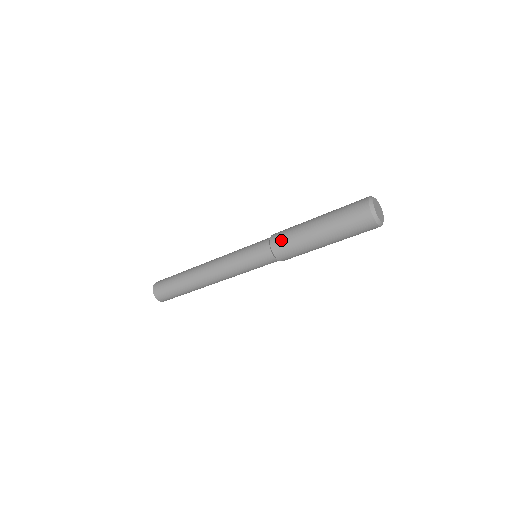
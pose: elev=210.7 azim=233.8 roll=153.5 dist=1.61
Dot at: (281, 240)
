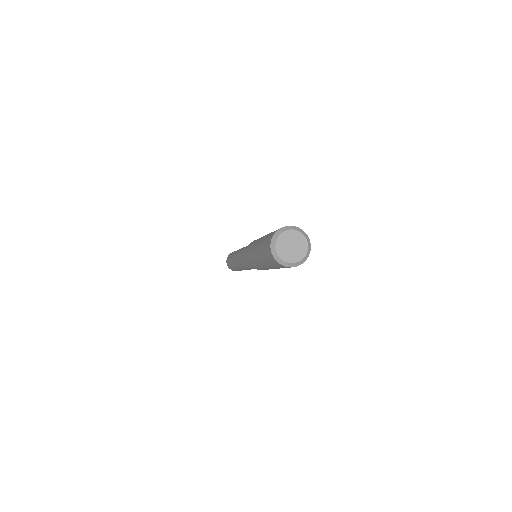
Dot at: (252, 264)
